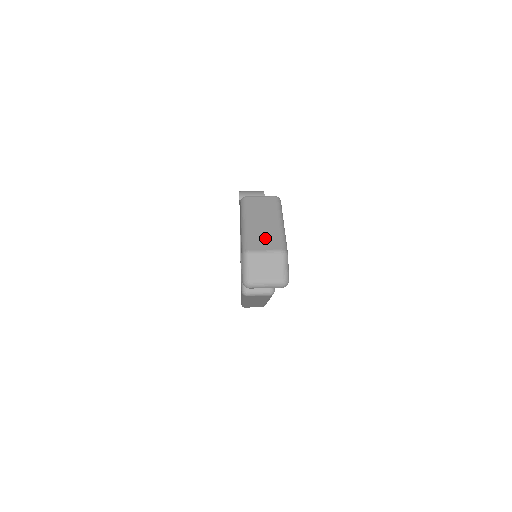
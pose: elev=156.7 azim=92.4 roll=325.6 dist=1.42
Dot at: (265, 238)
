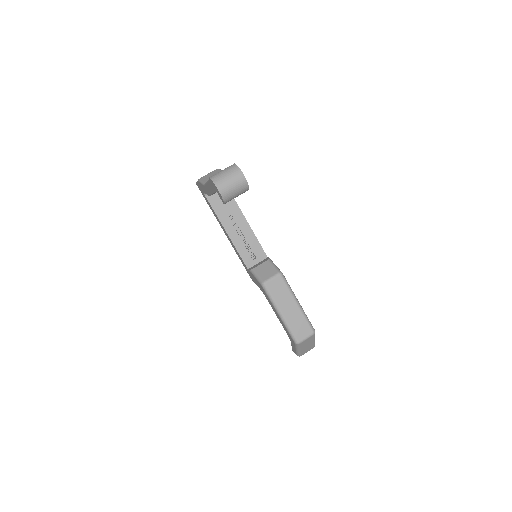
Dot at: (308, 349)
